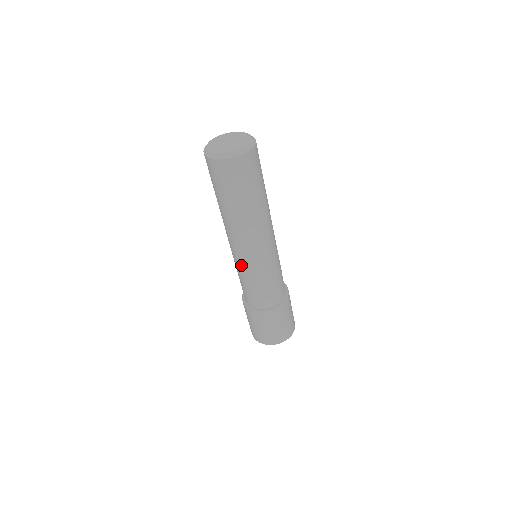
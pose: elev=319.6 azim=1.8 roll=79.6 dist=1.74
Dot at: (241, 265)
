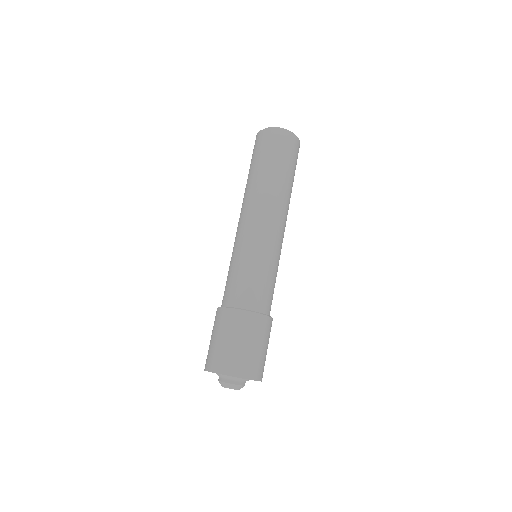
Dot at: (266, 246)
